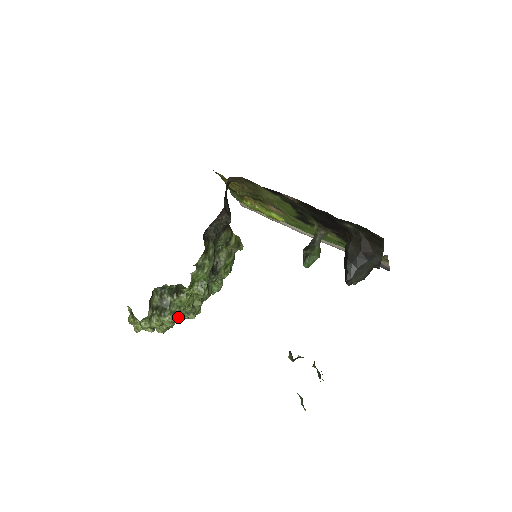
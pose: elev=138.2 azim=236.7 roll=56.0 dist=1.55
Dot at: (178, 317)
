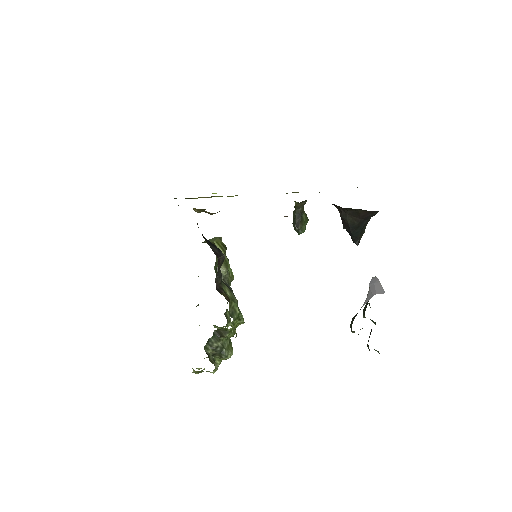
Dot at: (231, 344)
